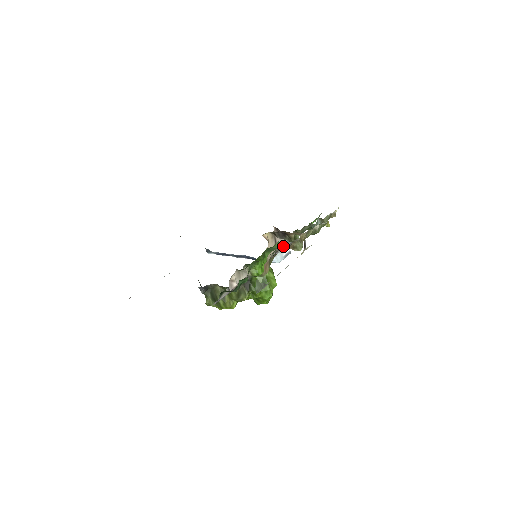
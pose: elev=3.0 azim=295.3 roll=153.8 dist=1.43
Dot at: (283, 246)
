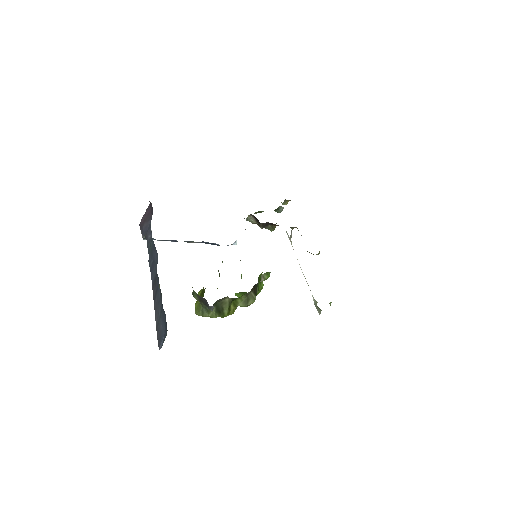
Dot at: occluded
